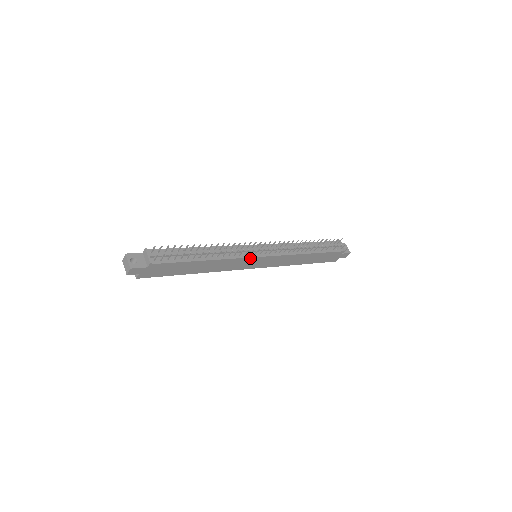
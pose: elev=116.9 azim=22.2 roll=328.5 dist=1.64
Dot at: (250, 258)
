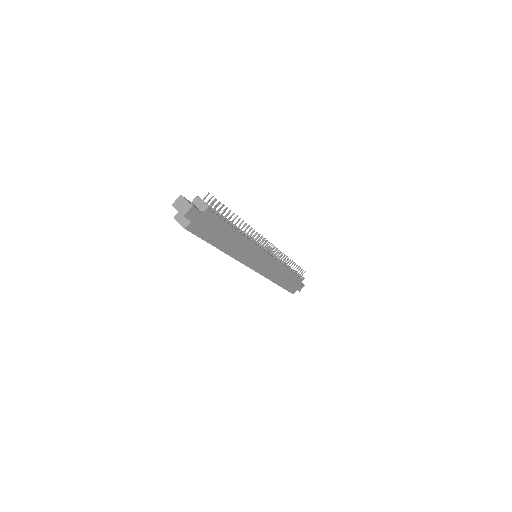
Dot at: (260, 249)
